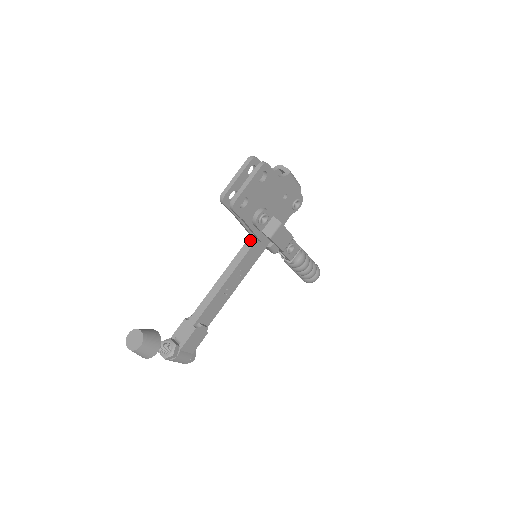
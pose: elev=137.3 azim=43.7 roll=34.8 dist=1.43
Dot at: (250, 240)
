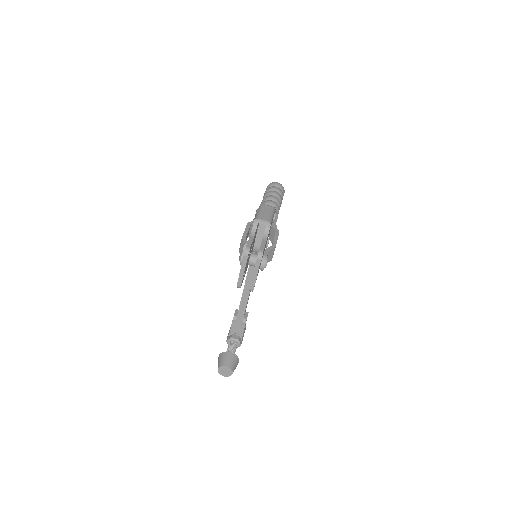
Dot at: occluded
